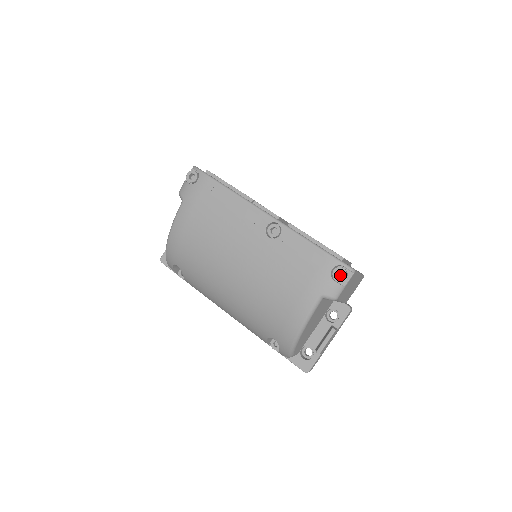
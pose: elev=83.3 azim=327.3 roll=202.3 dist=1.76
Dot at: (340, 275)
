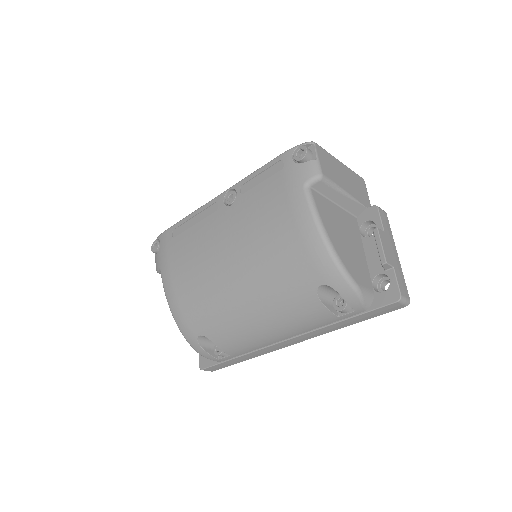
Dot at: occluded
